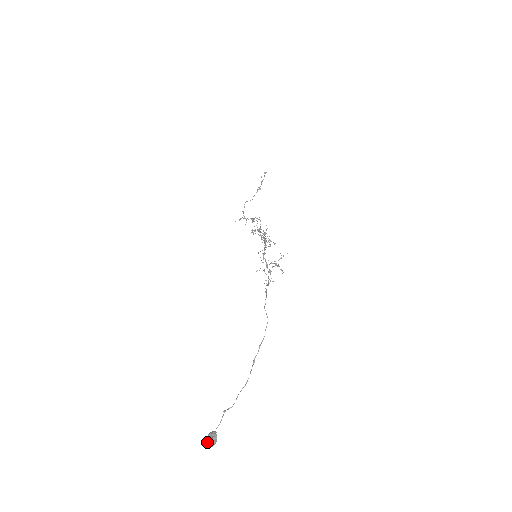
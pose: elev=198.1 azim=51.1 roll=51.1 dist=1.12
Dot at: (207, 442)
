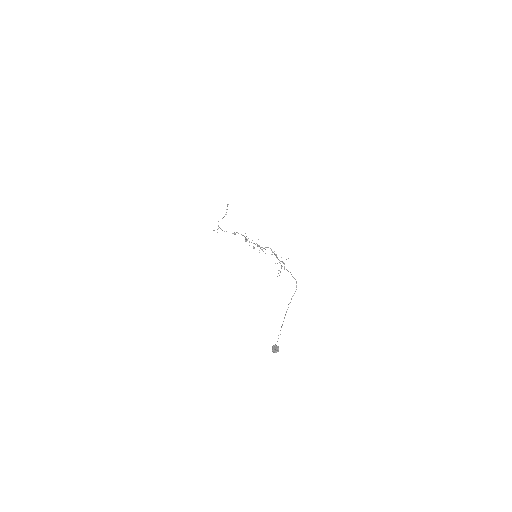
Dot at: (275, 349)
